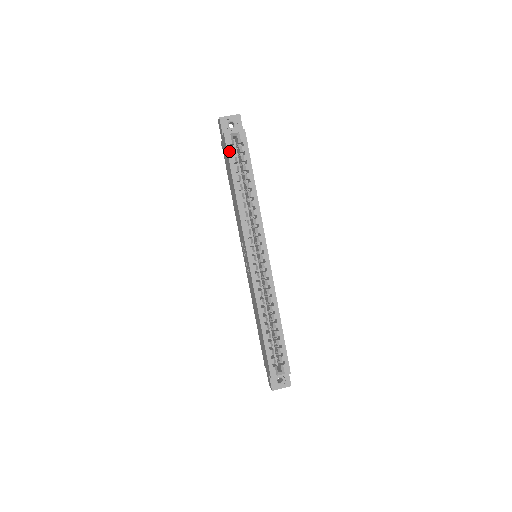
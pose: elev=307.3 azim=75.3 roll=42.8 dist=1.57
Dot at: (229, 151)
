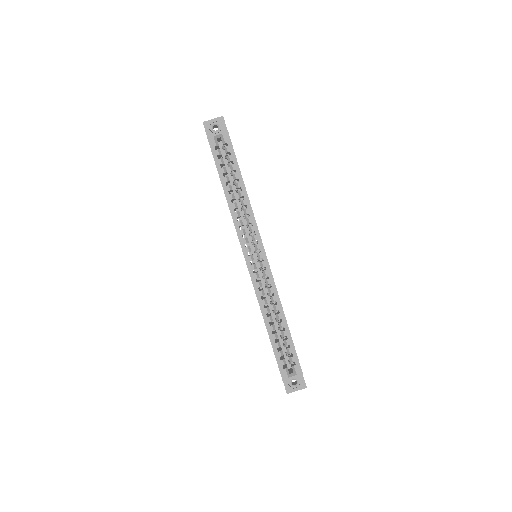
Dot at: (214, 154)
